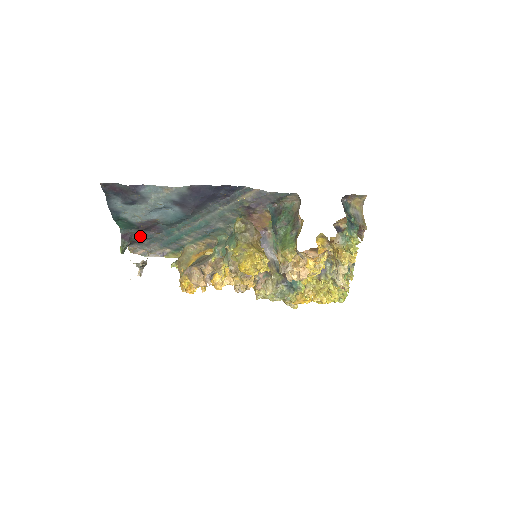
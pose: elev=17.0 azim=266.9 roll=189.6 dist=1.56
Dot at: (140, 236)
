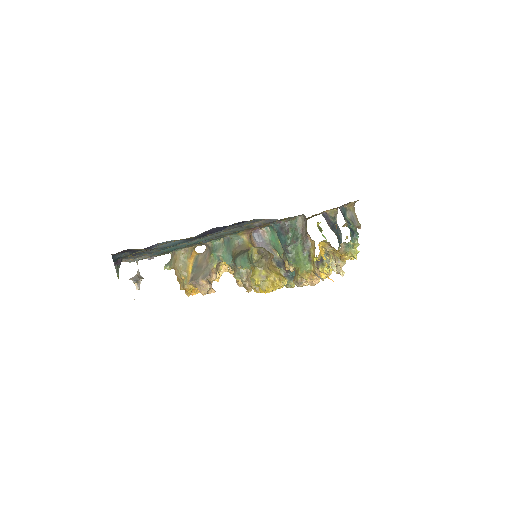
Dot at: (131, 256)
